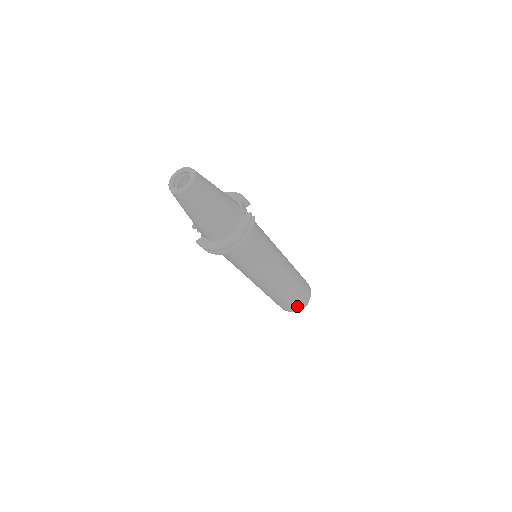
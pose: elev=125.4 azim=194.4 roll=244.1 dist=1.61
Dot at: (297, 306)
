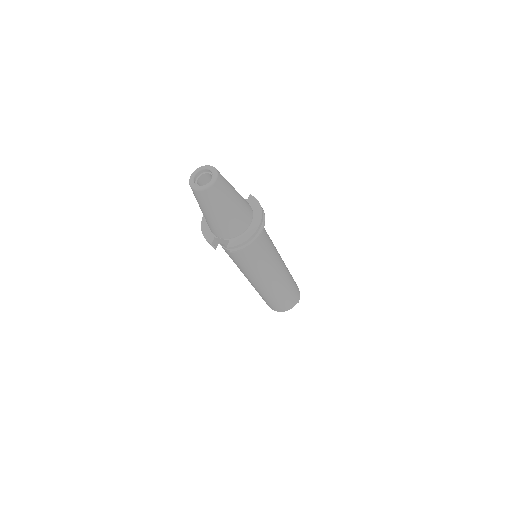
Dot at: (297, 295)
